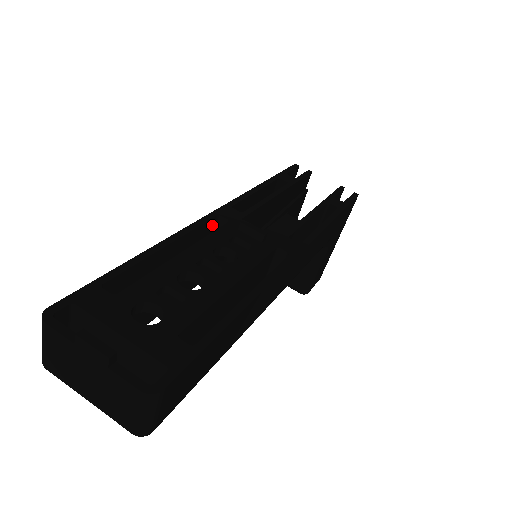
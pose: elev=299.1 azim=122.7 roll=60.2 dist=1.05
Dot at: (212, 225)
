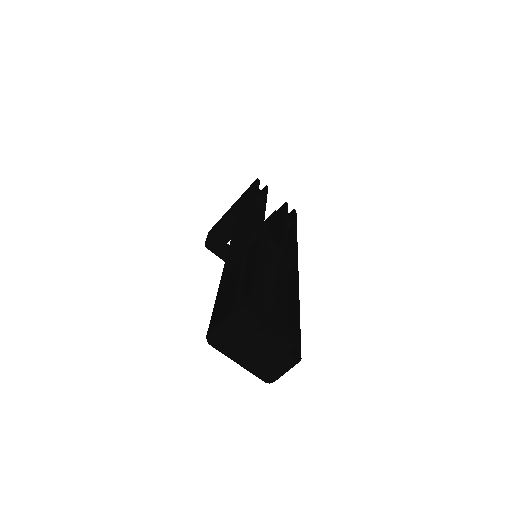
Dot at: occluded
